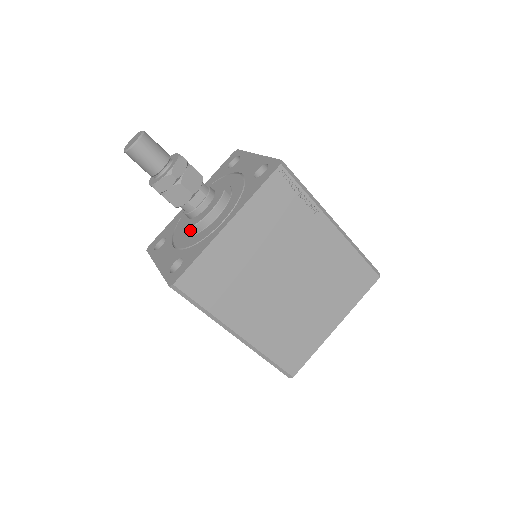
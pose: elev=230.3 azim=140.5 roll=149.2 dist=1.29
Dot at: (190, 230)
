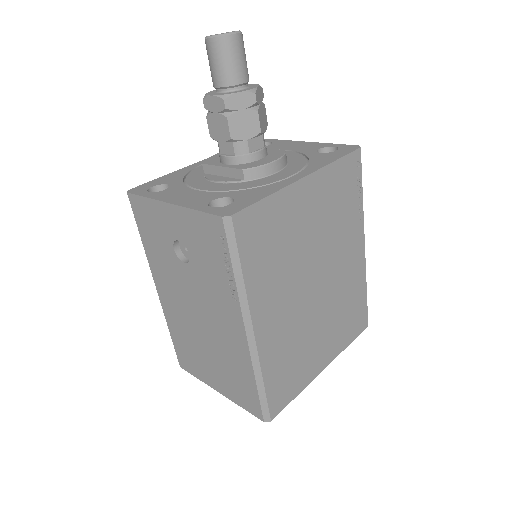
Dot at: (227, 178)
